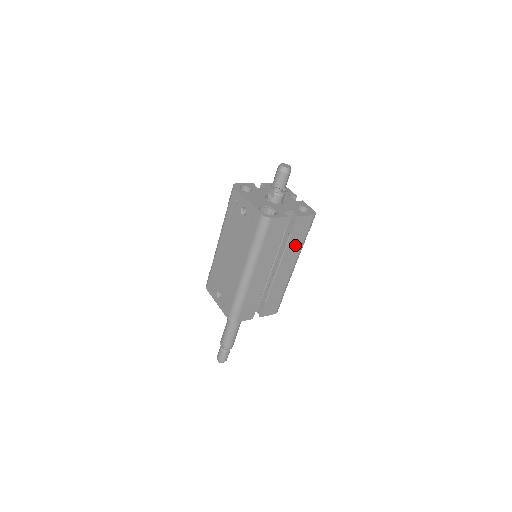
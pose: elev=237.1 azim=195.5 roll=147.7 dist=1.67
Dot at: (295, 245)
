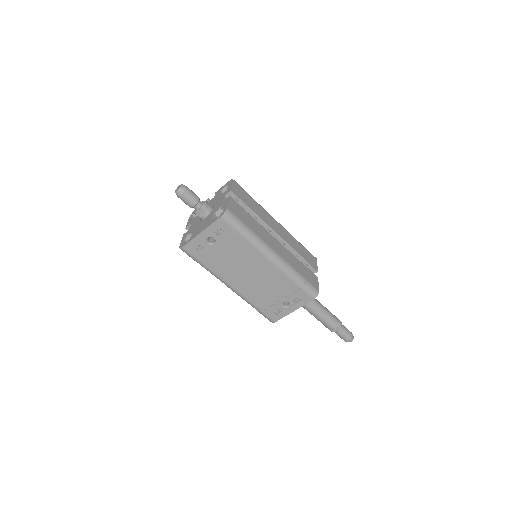
Dot at: (257, 208)
